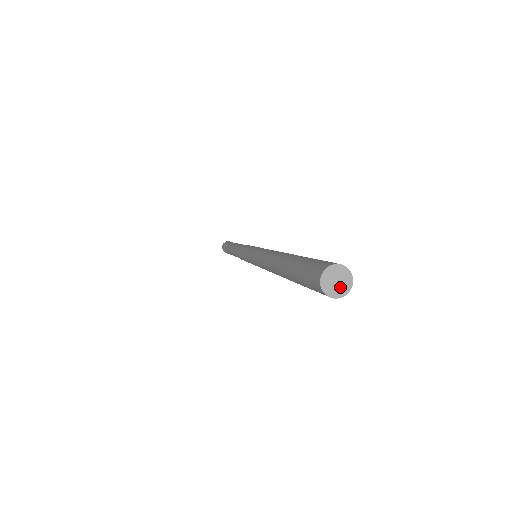
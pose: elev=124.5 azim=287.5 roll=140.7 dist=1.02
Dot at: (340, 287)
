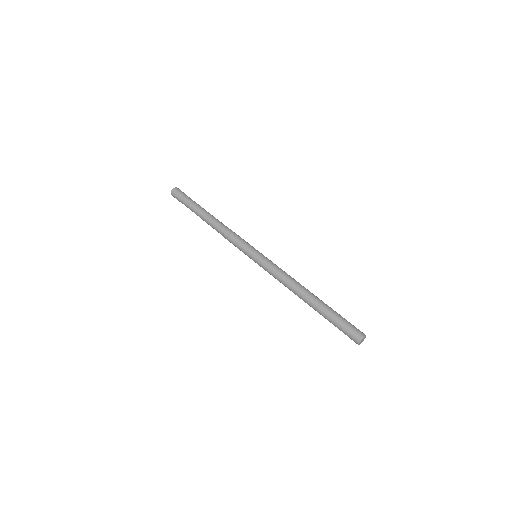
Dot at: occluded
